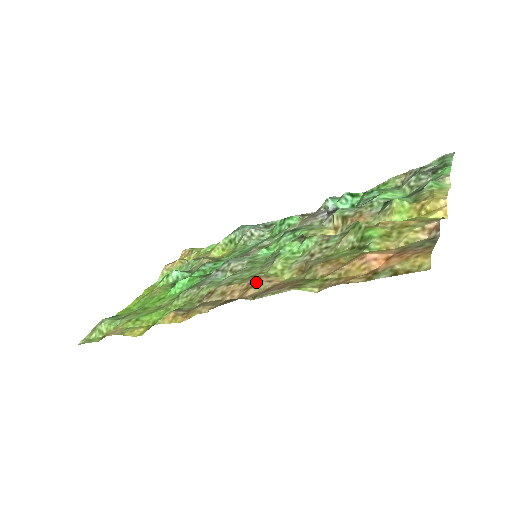
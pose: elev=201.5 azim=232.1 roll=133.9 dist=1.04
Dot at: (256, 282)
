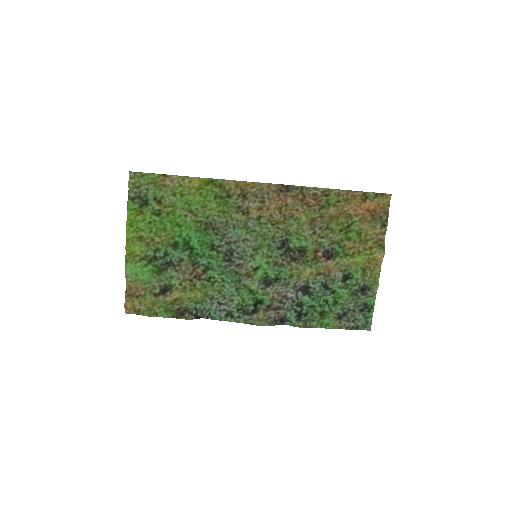
Dot at: (289, 209)
